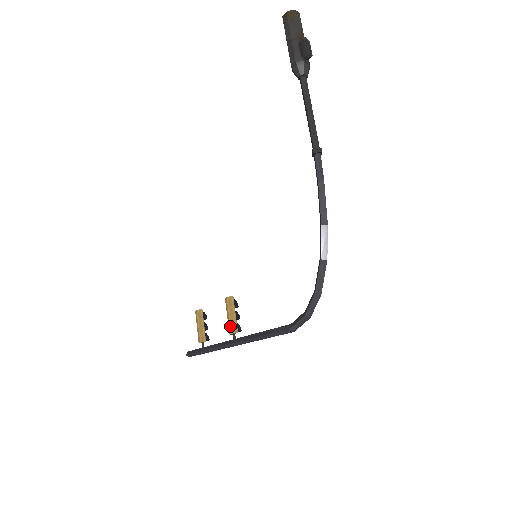
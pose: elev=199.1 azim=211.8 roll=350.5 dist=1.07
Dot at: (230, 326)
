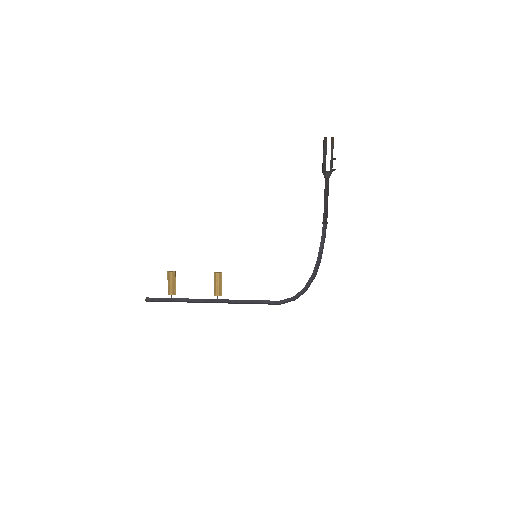
Dot at: (219, 291)
